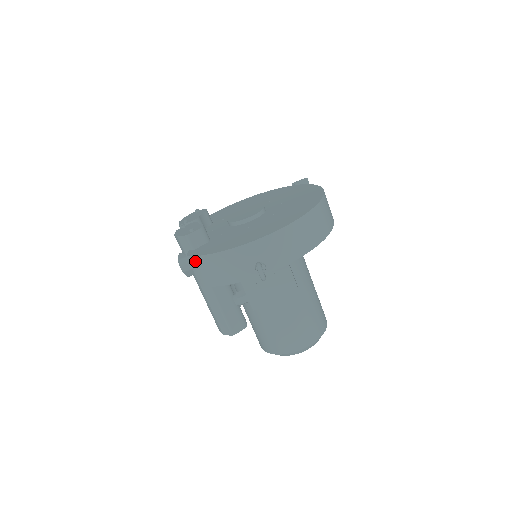
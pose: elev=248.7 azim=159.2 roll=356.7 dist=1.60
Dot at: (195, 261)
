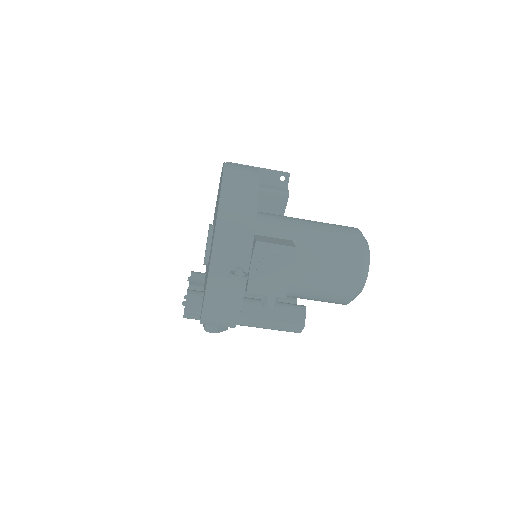
Dot at: (206, 320)
